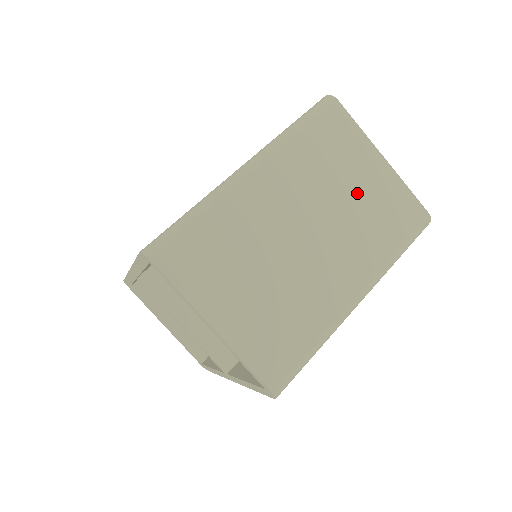
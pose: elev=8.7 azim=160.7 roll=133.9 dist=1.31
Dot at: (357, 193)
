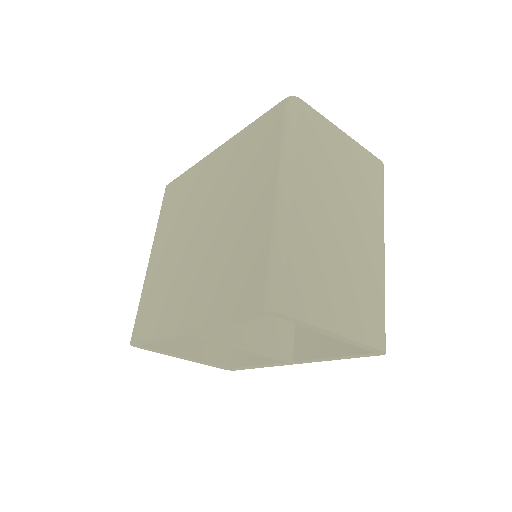
Dot at: (347, 171)
